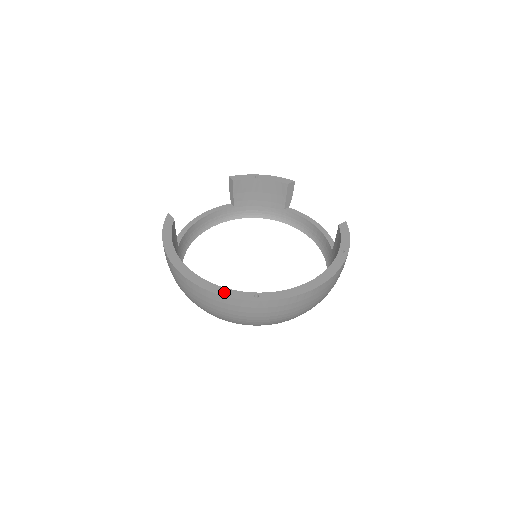
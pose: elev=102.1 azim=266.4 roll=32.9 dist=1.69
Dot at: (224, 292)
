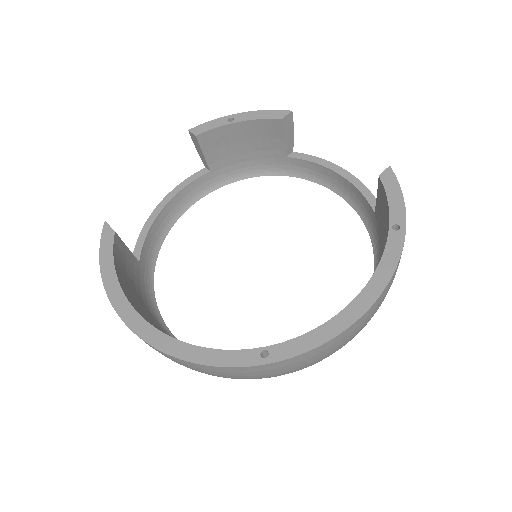
Dot at: (210, 358)
